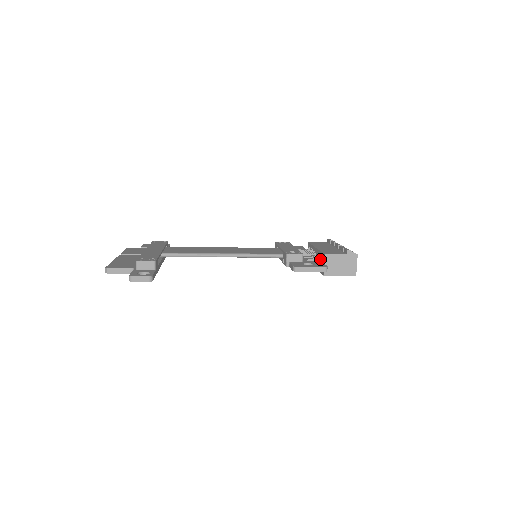
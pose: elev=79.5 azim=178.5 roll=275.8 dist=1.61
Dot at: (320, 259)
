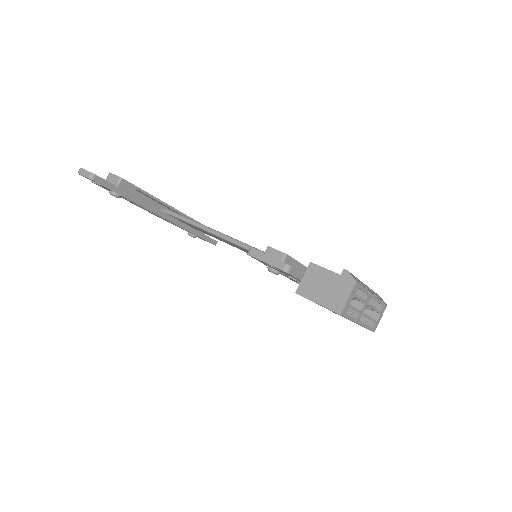
Dot at: occluded
